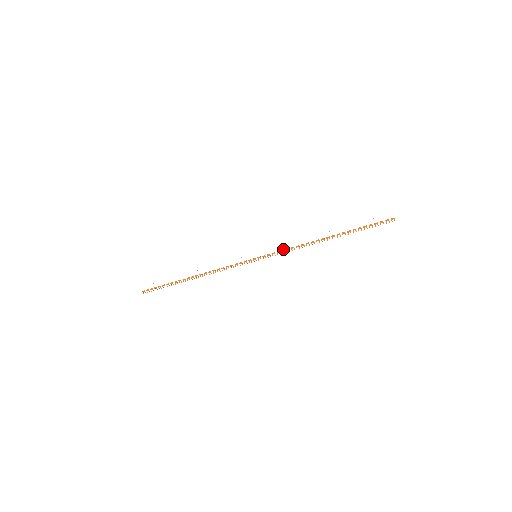
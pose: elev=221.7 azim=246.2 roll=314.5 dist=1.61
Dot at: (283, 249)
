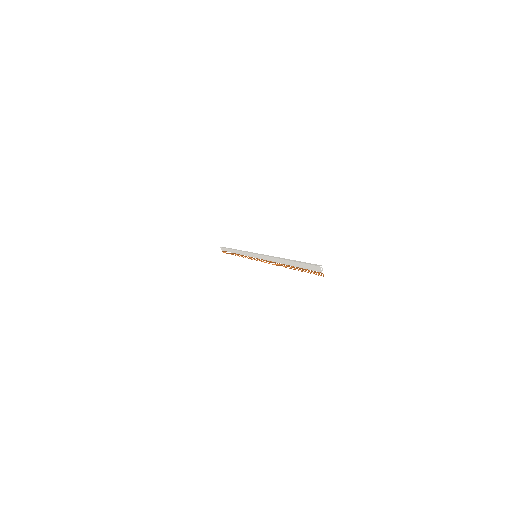
Dot at: (266, 259)
